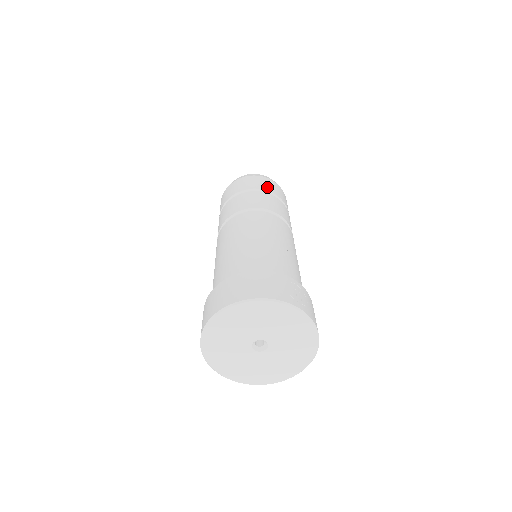
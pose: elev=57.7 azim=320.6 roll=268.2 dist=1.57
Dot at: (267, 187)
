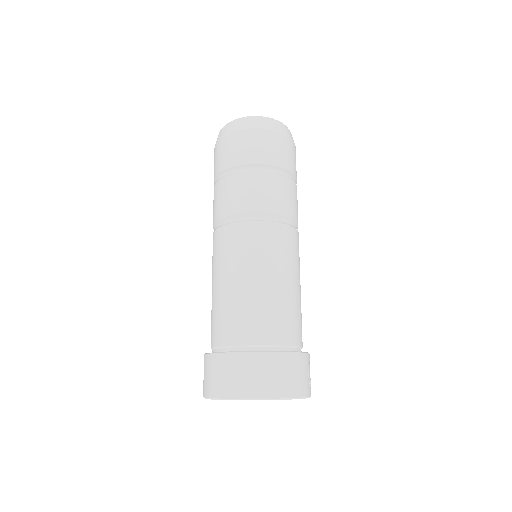
Dot at: (294, 166)
